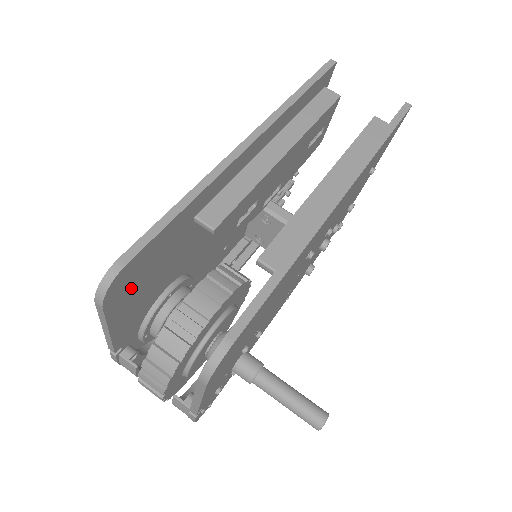
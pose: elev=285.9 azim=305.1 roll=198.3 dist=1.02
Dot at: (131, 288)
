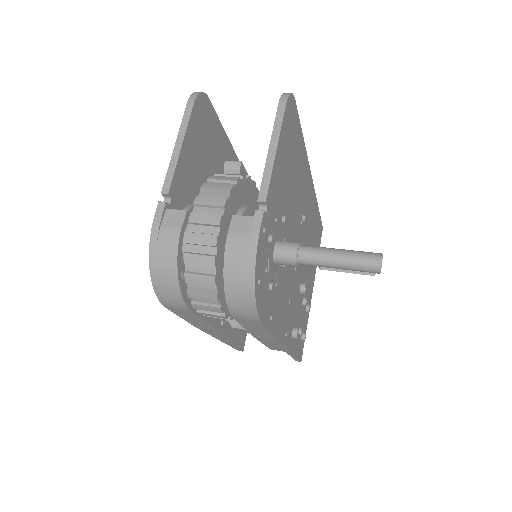
Dot at: (200, 131)
